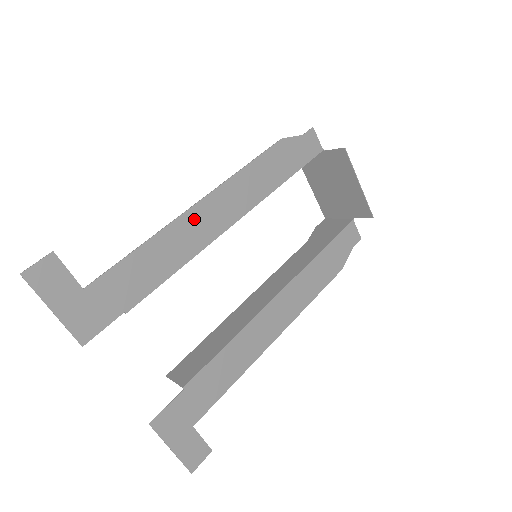
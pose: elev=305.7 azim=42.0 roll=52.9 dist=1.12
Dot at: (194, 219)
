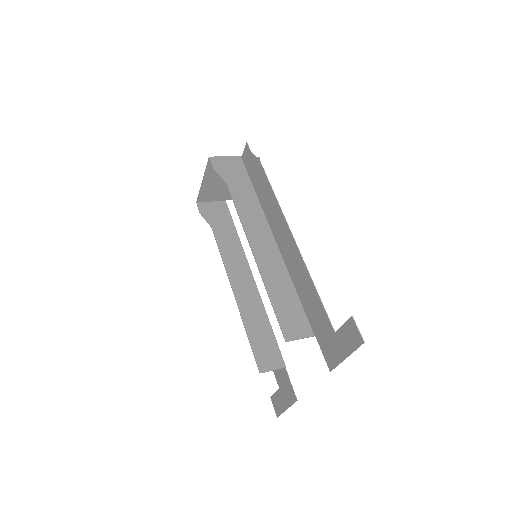
Dot at: (293, 248)
